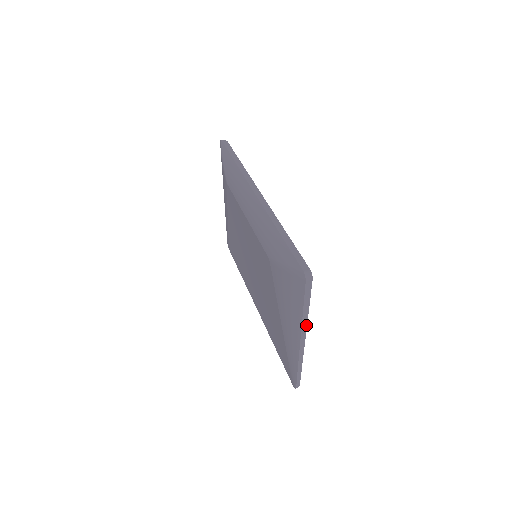
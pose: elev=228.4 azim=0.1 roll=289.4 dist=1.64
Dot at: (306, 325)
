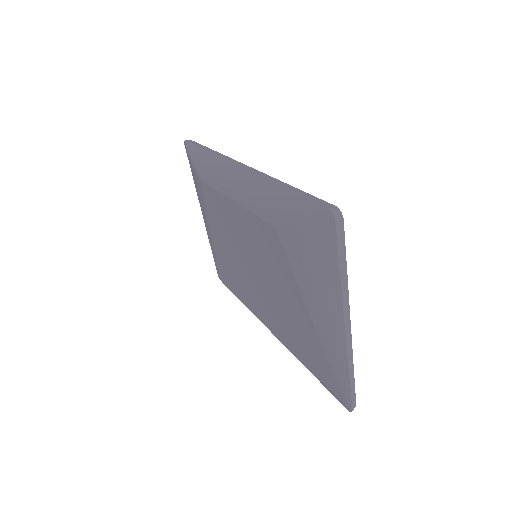
Dot at: (348, 299)
